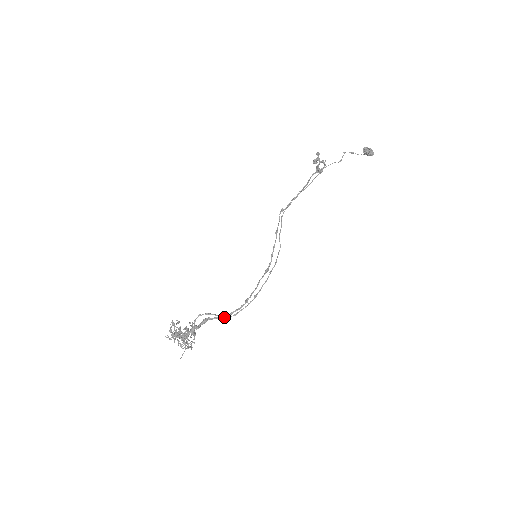
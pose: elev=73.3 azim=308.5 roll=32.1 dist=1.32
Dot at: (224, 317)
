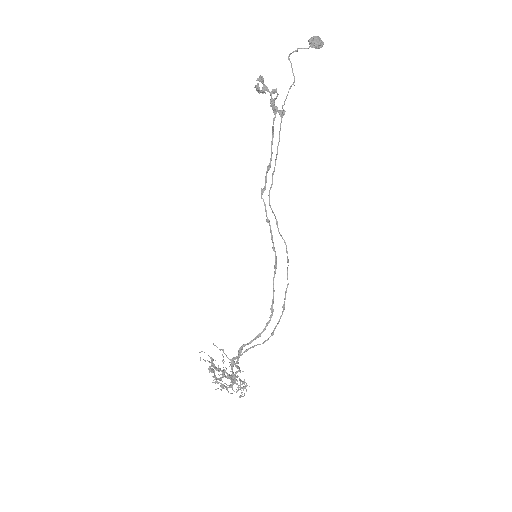
Dot at: (263, 343)
